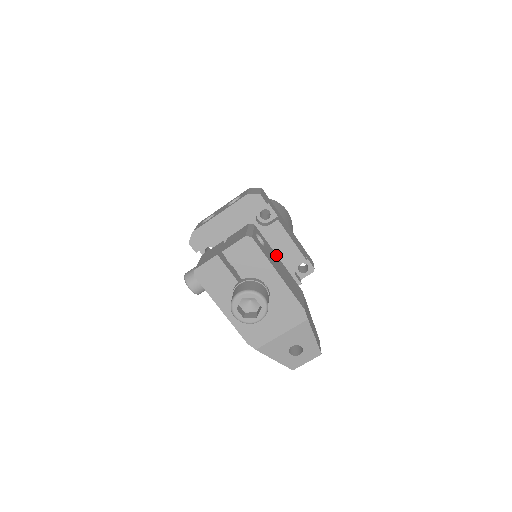
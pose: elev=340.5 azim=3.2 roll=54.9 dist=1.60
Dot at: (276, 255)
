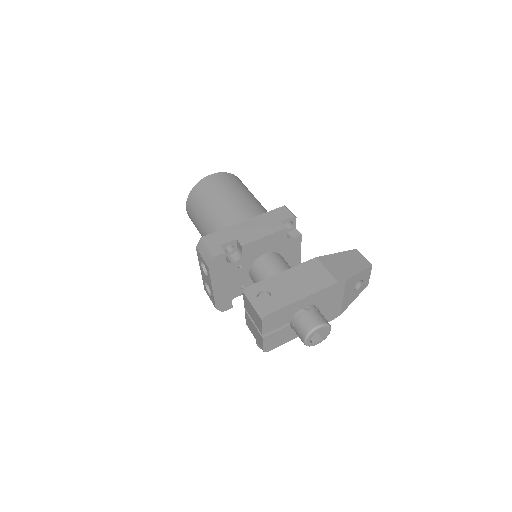
Dot at: (278, 275)
